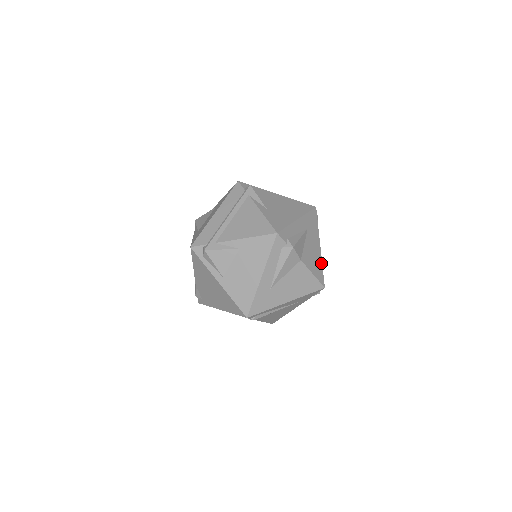
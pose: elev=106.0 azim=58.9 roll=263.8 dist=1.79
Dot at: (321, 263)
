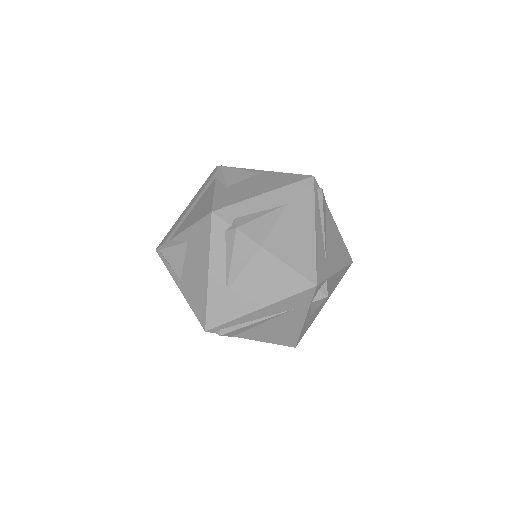
Dot at: (313, 251)
